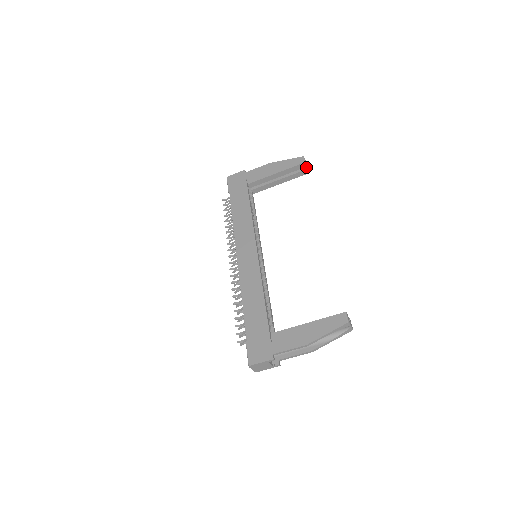
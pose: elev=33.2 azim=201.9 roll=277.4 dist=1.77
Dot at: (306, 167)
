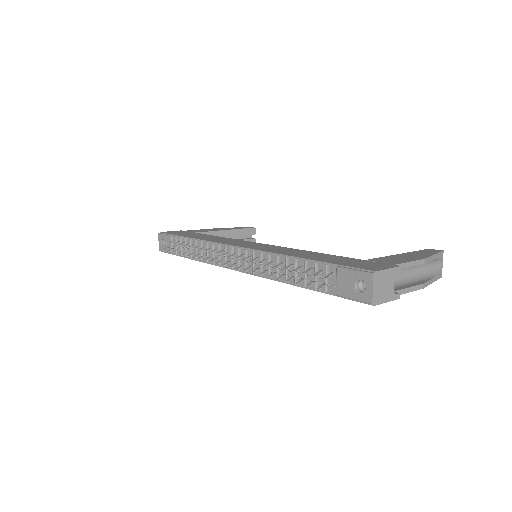
Dot at: (252, 238)
